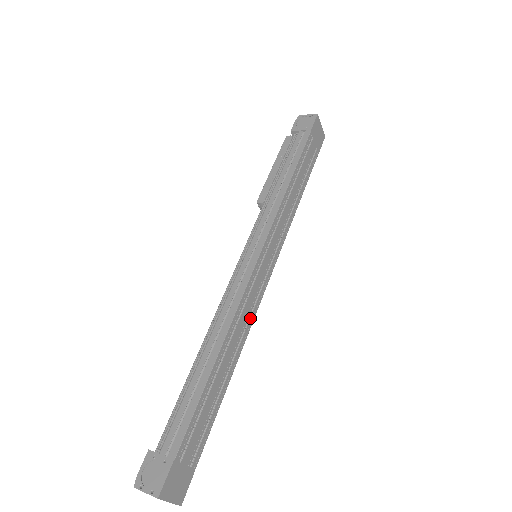
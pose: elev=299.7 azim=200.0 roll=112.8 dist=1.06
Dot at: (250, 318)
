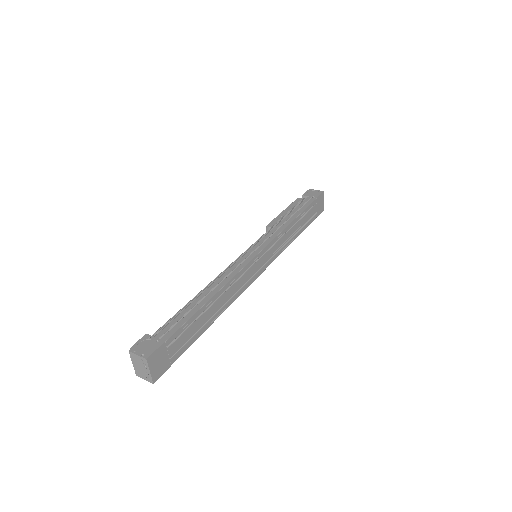
Dot at: (240, 290)
